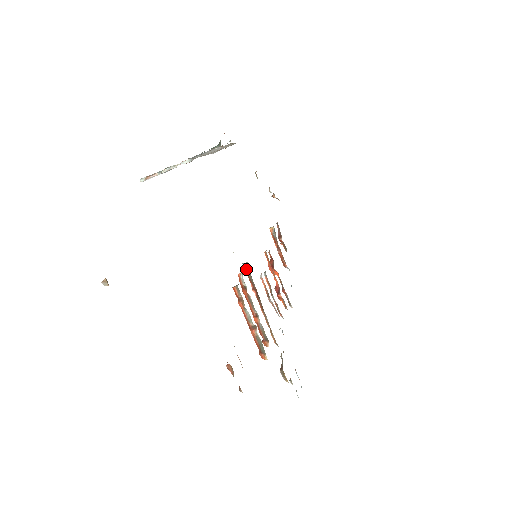
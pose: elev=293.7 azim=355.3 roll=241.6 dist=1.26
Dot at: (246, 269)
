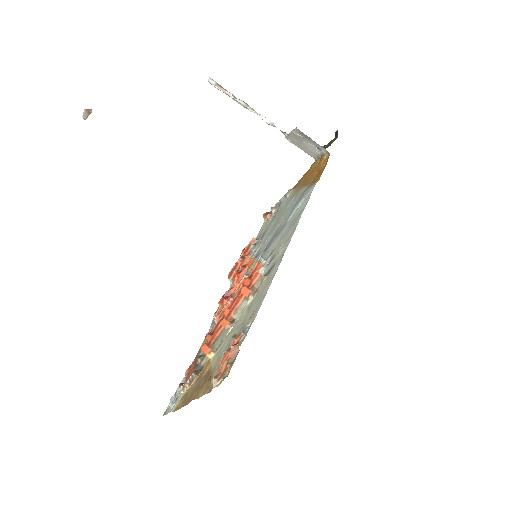
Dot at: (259, 263)
